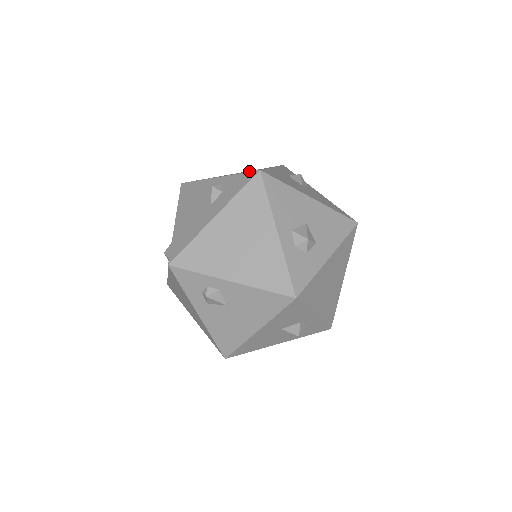
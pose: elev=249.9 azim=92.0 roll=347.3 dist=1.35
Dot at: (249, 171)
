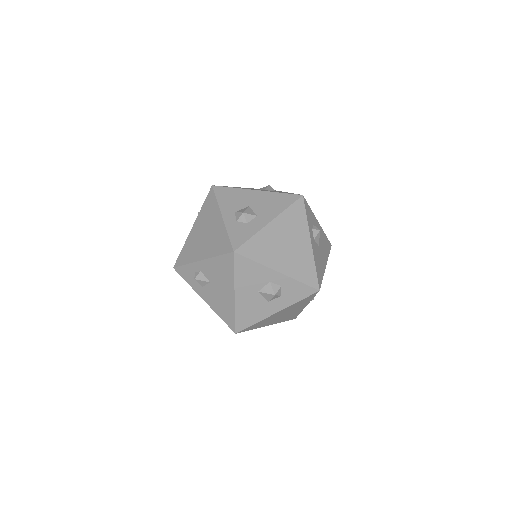
Dot at: occluded
